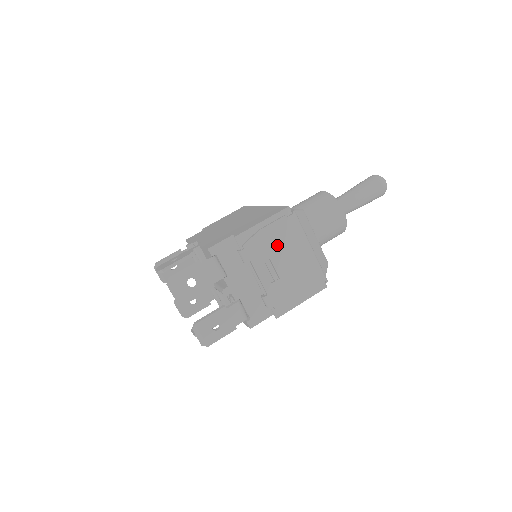
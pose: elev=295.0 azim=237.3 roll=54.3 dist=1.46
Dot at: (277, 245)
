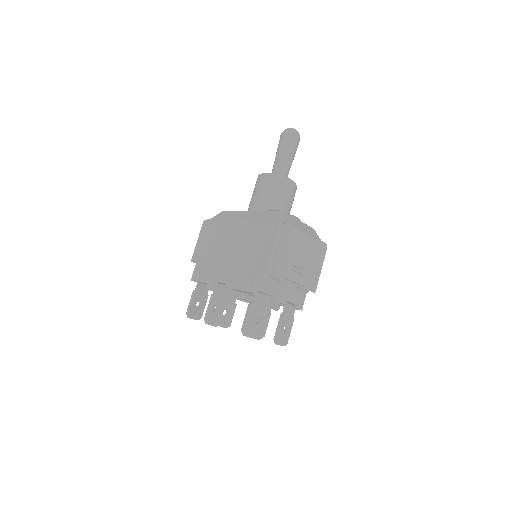
Dot at: (290, 253)
